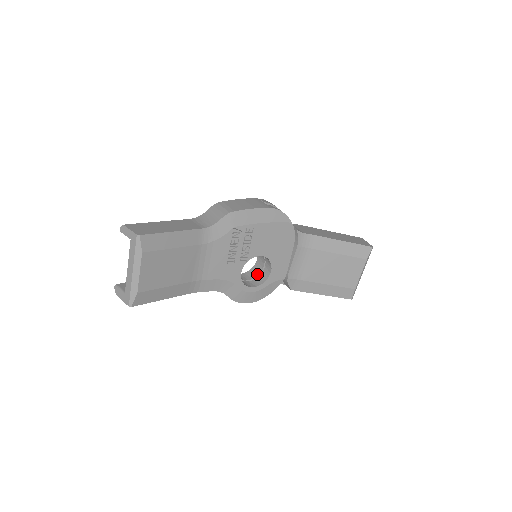
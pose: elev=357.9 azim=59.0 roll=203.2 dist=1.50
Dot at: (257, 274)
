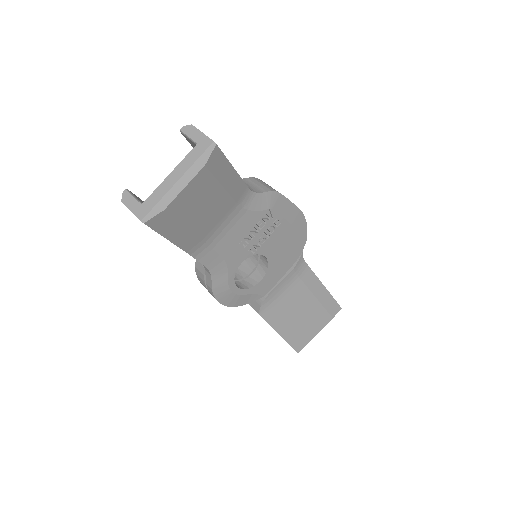
Dot at: (239, 278)
